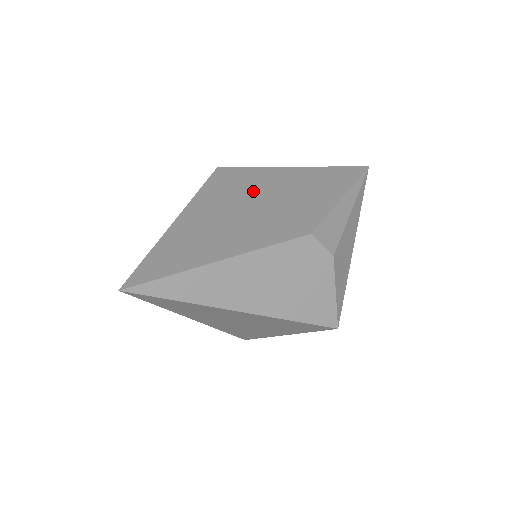
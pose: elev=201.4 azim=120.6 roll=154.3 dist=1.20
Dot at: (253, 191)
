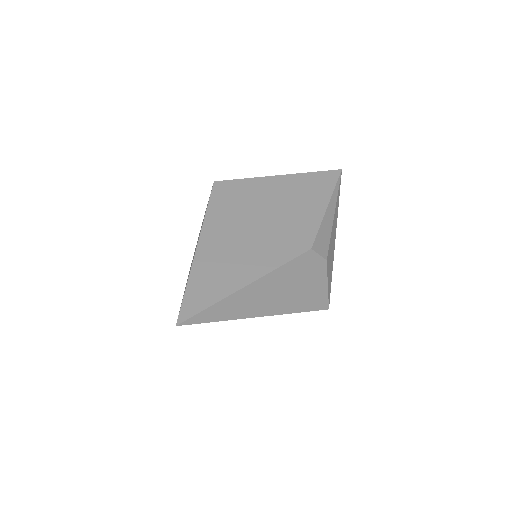
Dot at: (253, 207)
